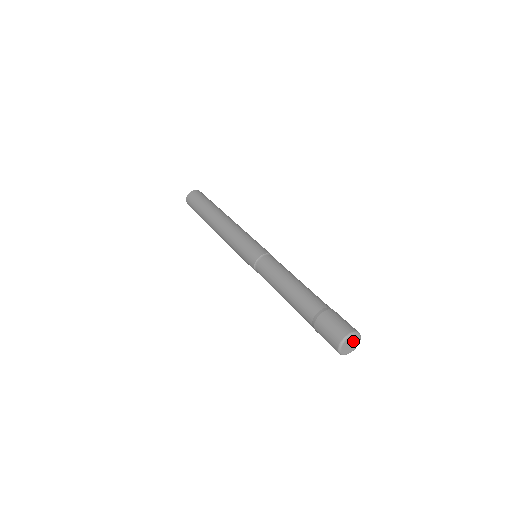
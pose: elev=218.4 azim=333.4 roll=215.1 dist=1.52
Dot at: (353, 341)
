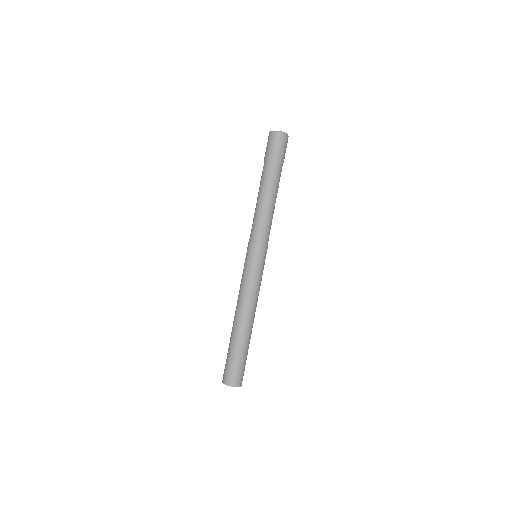
Dot at: occluded
